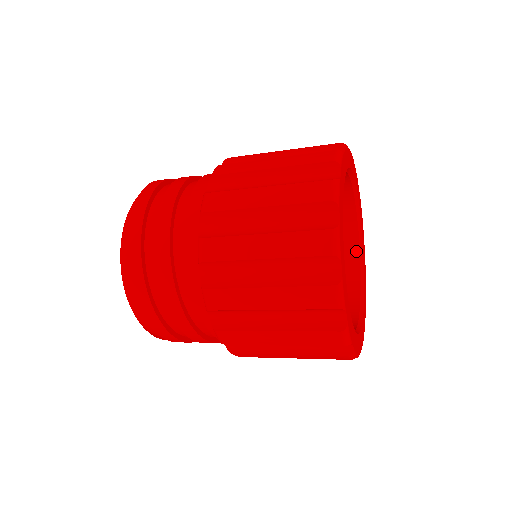
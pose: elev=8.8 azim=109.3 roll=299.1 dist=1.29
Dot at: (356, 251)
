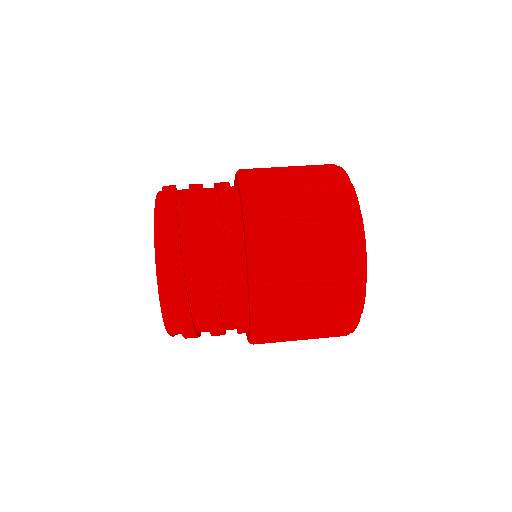
Dot at: occluded
